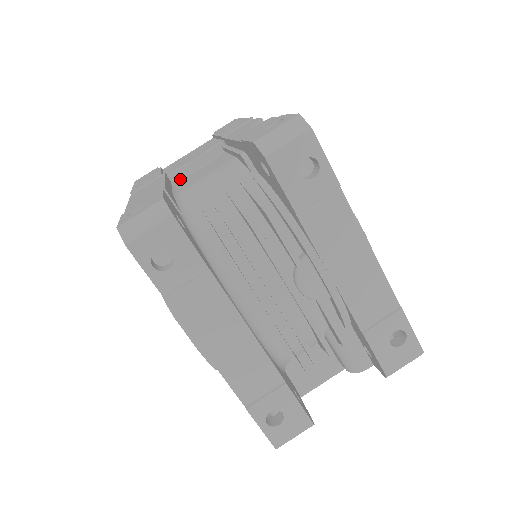
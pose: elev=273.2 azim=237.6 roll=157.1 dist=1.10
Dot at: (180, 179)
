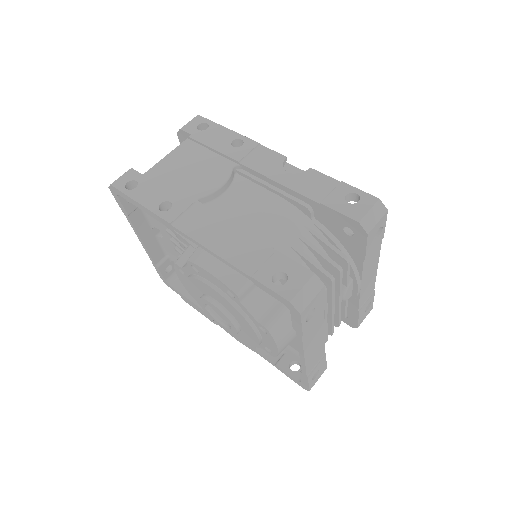
Dot at: (207, 203)
